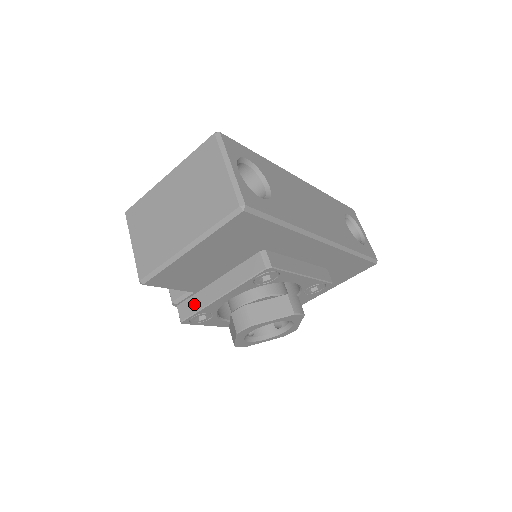
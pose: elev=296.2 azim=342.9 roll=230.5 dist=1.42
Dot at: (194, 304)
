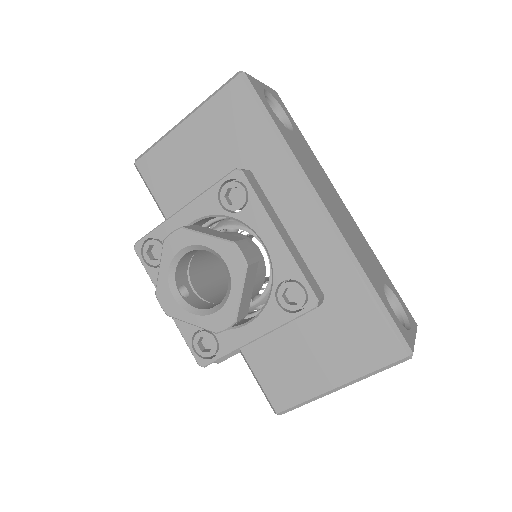
Dot at: occluded
